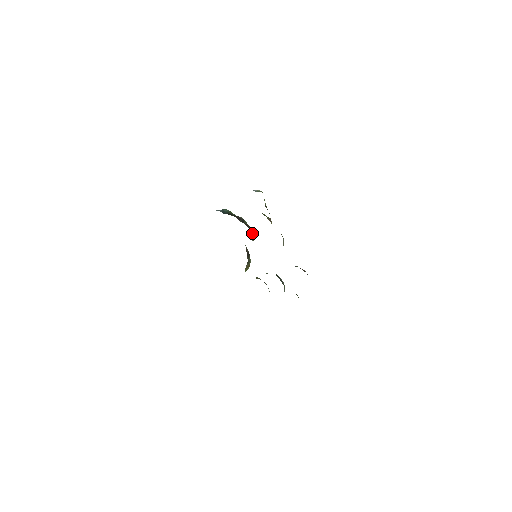
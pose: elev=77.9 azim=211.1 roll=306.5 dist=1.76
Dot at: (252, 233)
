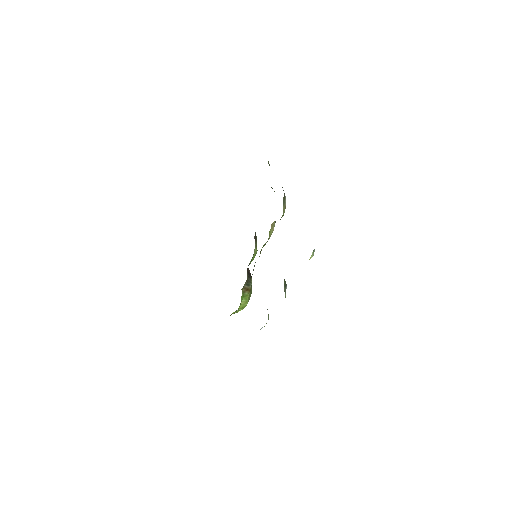
Dot at: (256, 238)
